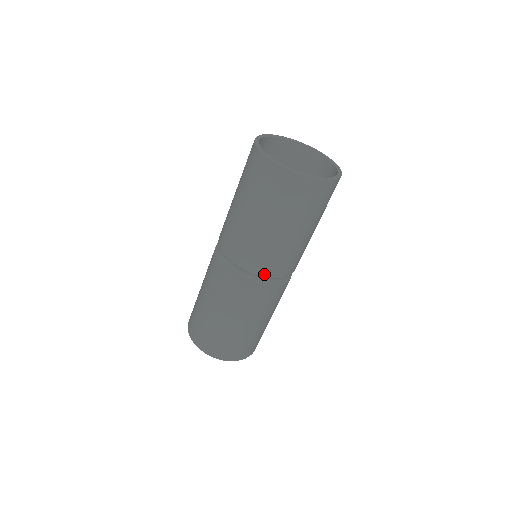
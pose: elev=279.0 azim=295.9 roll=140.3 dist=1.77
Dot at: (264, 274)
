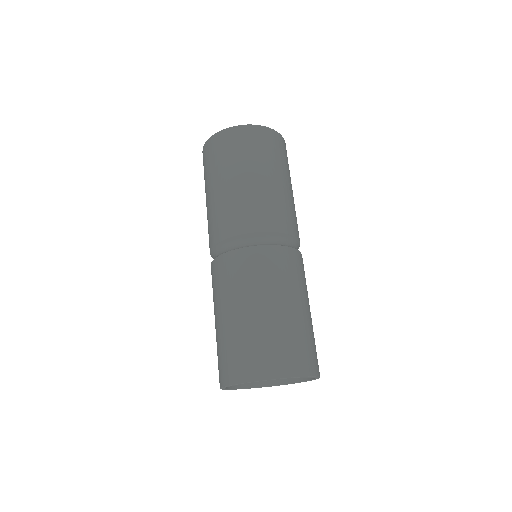
Dot at: (275, 229)
